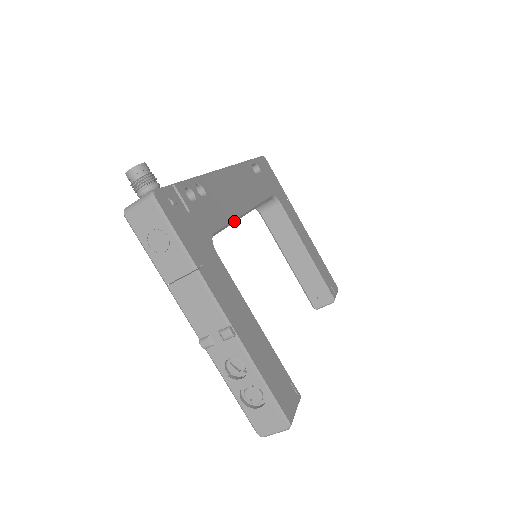
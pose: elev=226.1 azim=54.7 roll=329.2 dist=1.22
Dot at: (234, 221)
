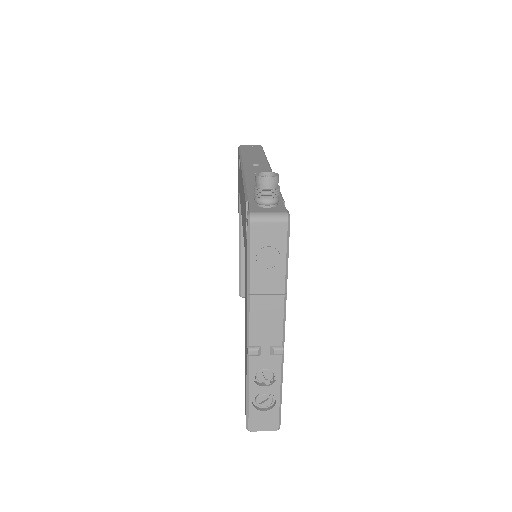
Dot at: occluded
